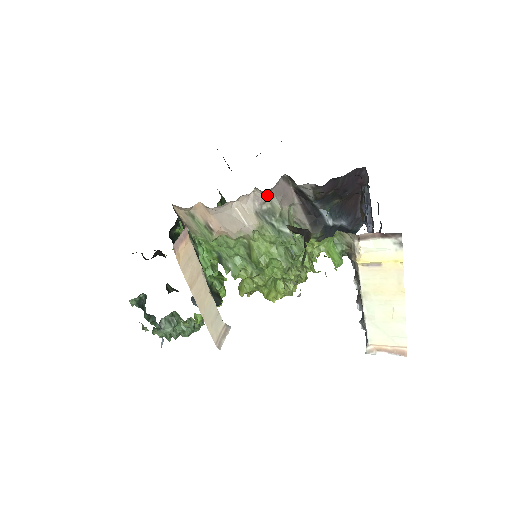
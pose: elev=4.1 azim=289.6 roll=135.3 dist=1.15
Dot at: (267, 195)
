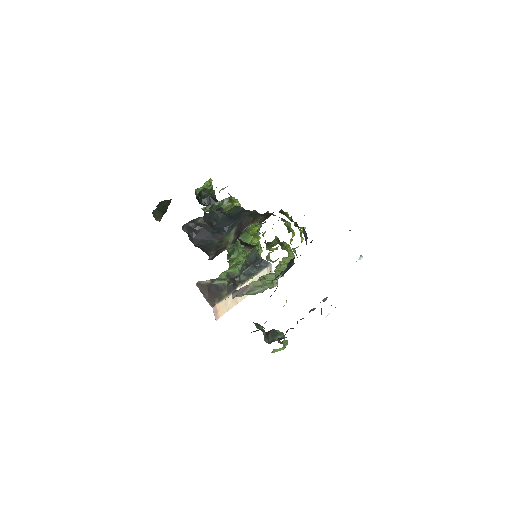
Dot at: occluded
